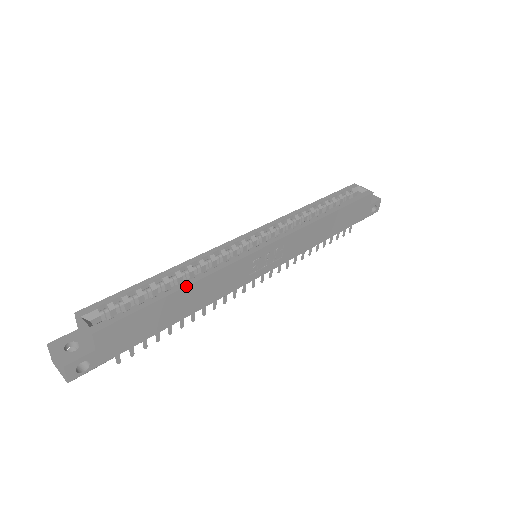
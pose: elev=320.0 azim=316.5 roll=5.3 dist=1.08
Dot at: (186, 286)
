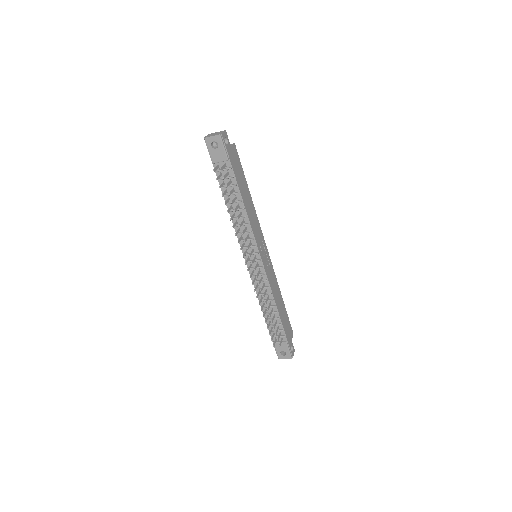
Dot at: occluded
